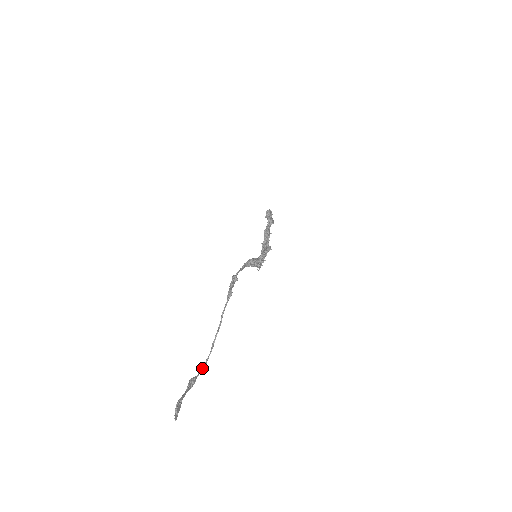
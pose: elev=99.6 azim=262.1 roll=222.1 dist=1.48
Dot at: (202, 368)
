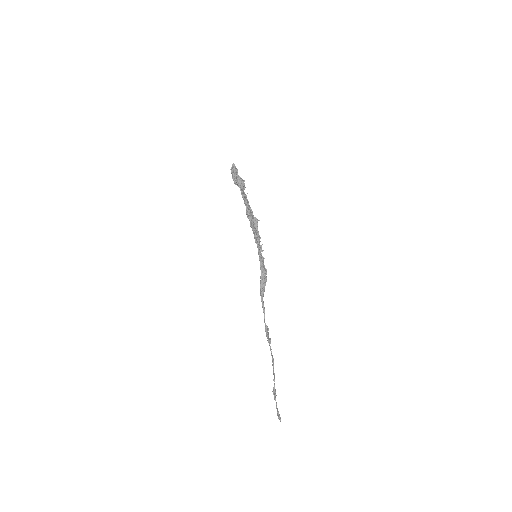
Dot at: (274, 379)
